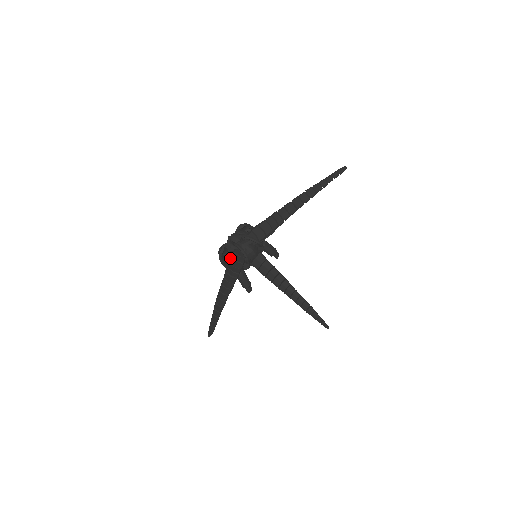
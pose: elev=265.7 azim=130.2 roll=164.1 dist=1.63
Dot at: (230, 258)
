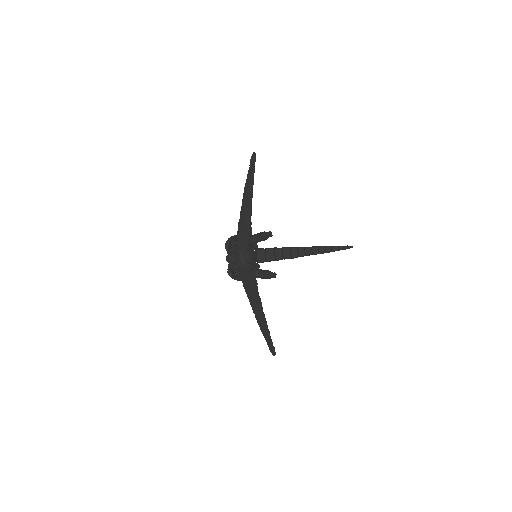
Dot at: (240, 278)
